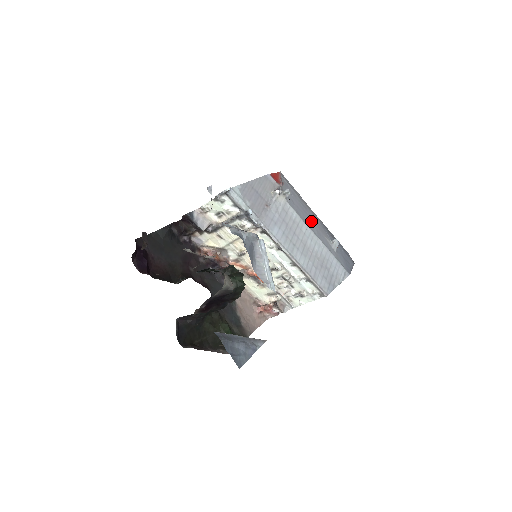
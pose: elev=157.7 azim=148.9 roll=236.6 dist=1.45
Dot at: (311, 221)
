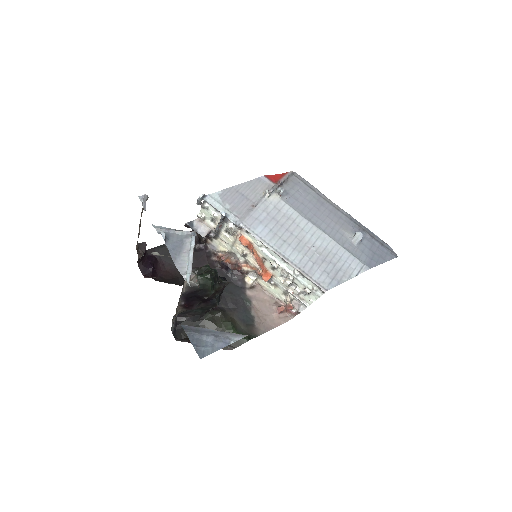
Dot at: (323, 216)
